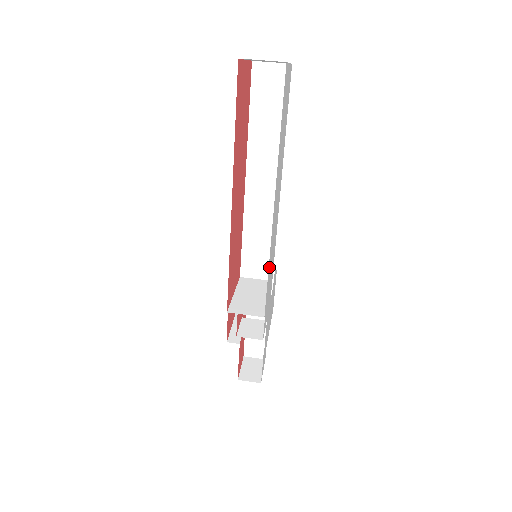
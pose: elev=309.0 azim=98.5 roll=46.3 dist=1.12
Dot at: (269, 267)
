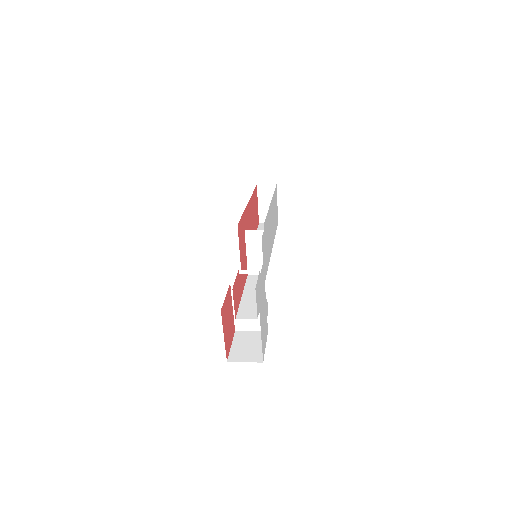
Dot at: (267, 220)
